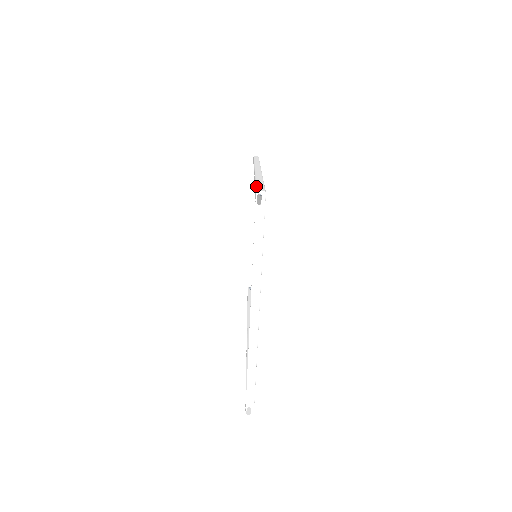
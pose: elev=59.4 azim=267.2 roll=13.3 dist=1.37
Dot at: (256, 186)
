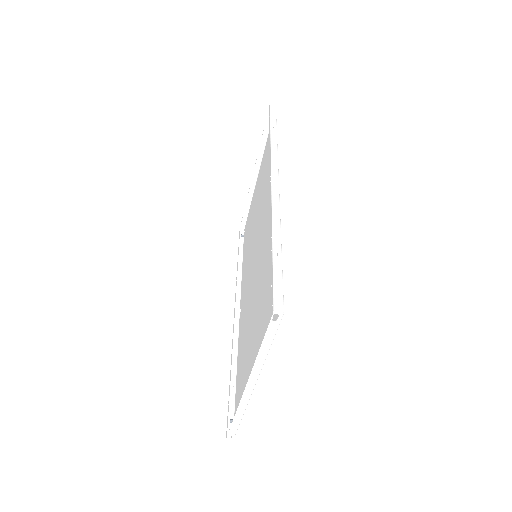
Dot at: (274, 285)
